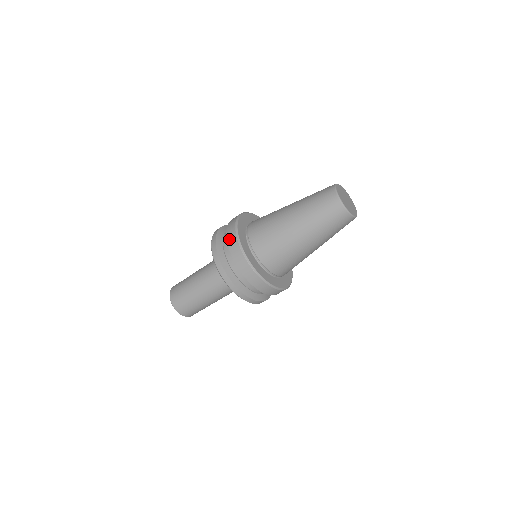
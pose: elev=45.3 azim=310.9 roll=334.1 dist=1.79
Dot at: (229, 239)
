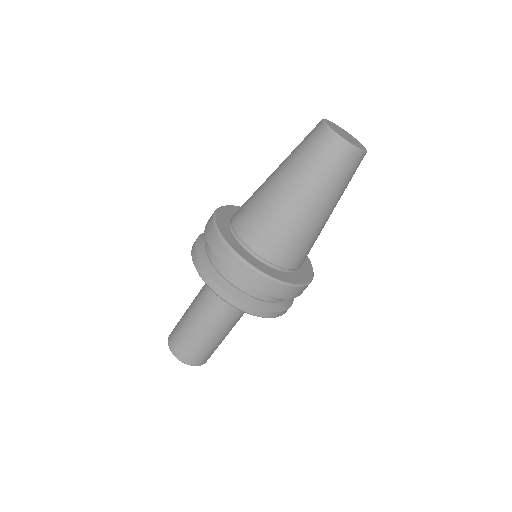
Dot at: (221, 257)
